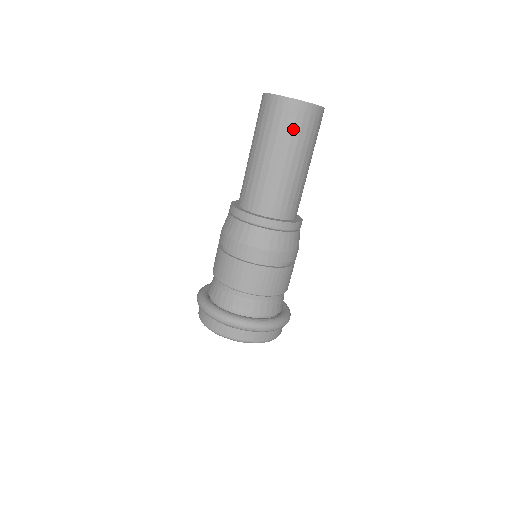
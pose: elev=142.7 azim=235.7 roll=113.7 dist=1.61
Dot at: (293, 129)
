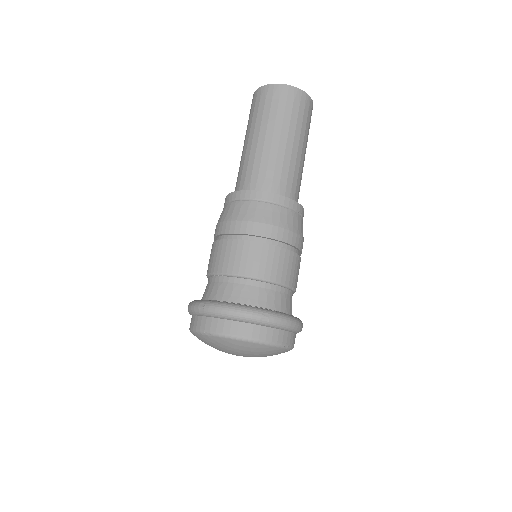
Dot at: (258, 110)
